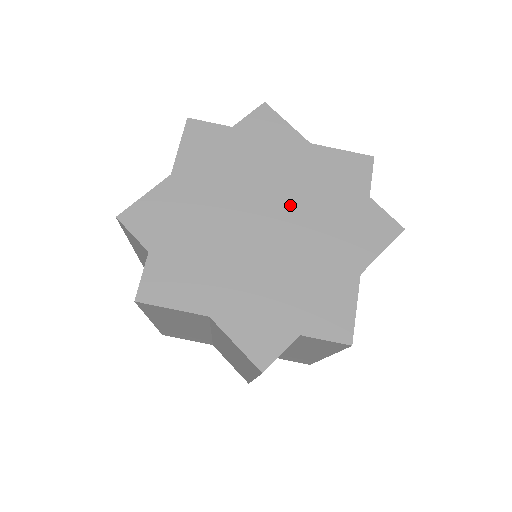
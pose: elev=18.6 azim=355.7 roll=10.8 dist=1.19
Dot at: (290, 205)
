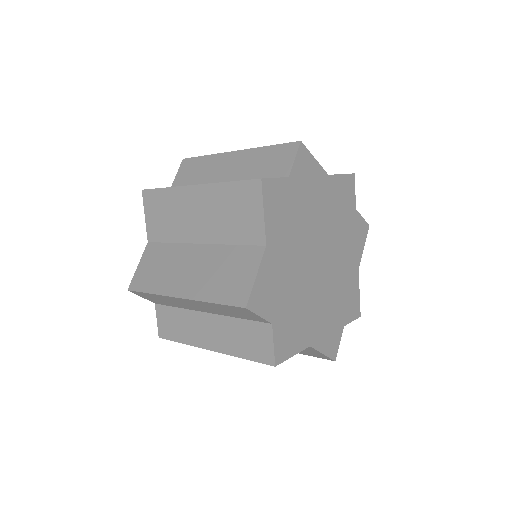
Dot at: (328, 236)
